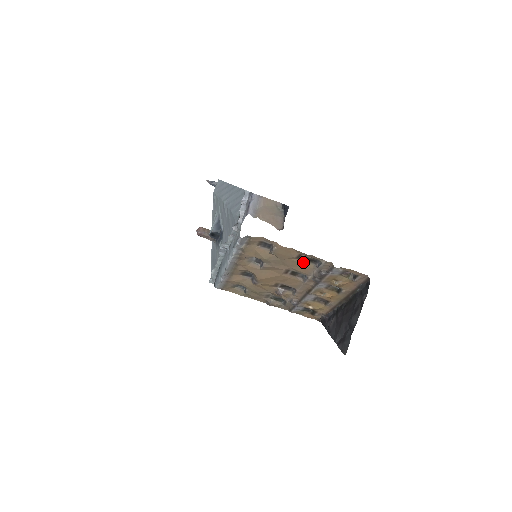
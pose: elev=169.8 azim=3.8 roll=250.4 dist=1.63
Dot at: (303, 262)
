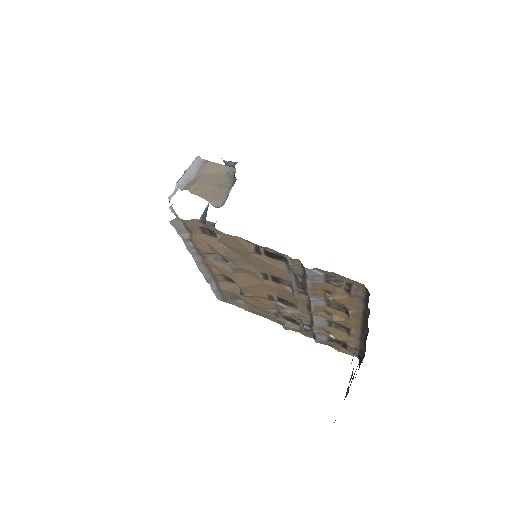
Dot at: (270, 260)
